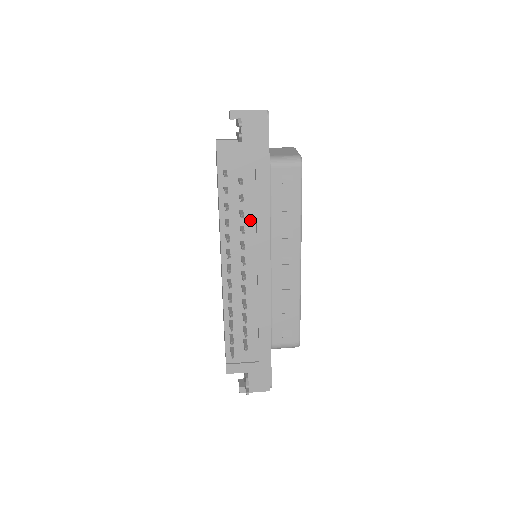
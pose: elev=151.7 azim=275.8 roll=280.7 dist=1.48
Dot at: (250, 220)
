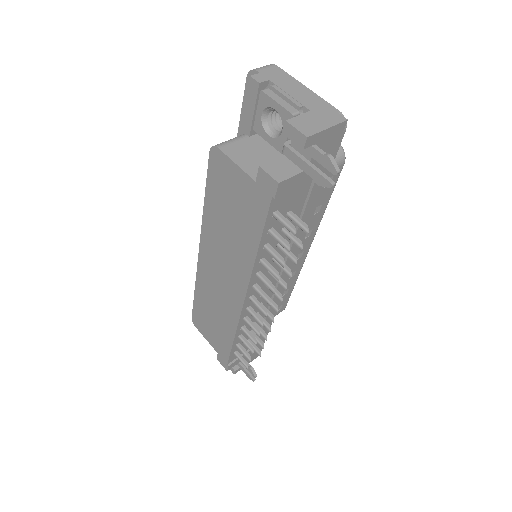
Dot at: occluded
